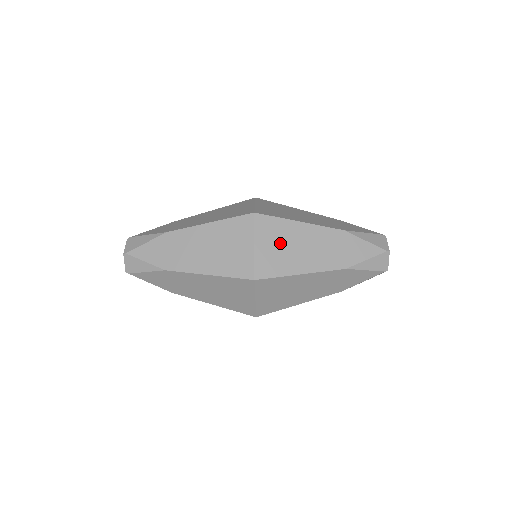
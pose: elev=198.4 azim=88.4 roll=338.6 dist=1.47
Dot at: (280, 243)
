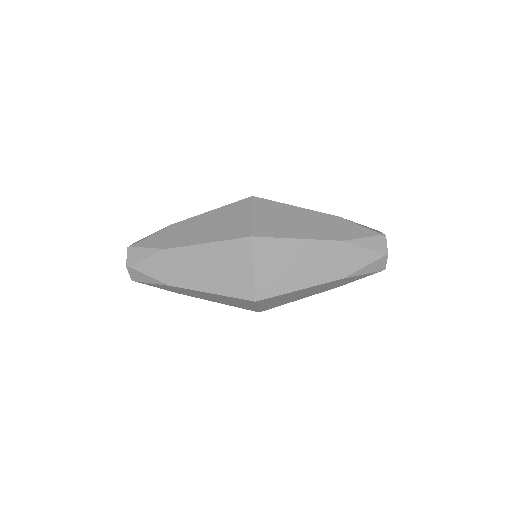
Dot at: (279, 263)
